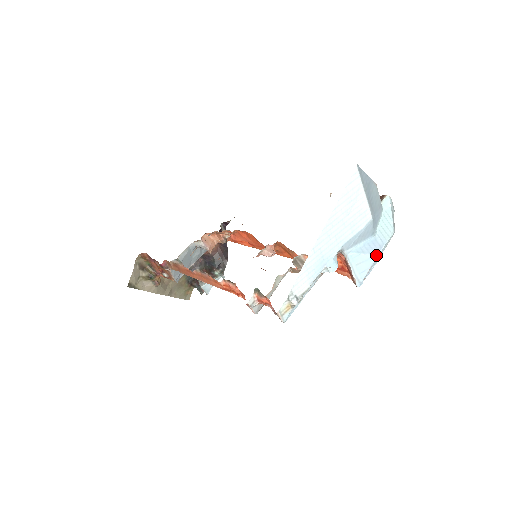
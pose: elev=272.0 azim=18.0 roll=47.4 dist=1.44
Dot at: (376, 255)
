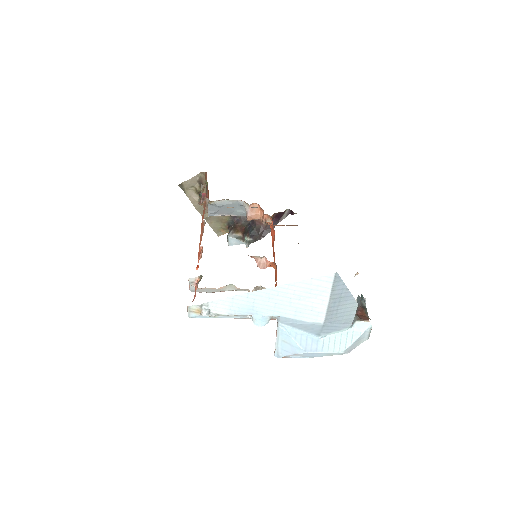
Dot at: (305, 351)
